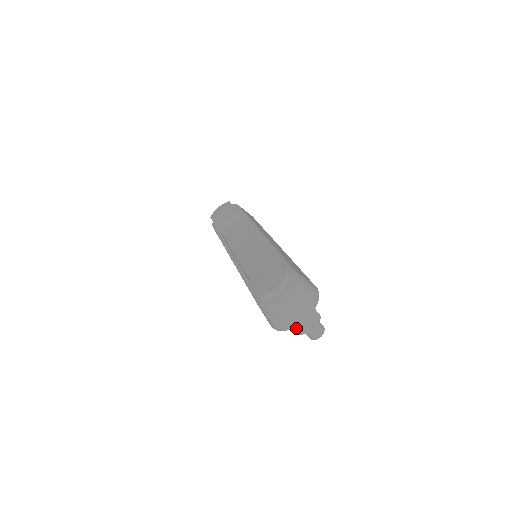
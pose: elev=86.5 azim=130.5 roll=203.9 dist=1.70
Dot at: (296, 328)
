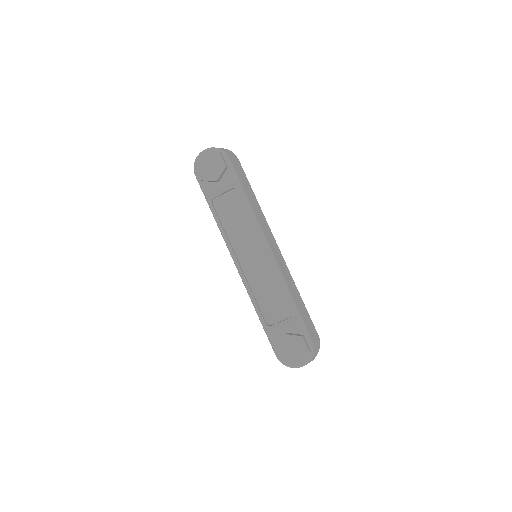
Dot at: occluded
